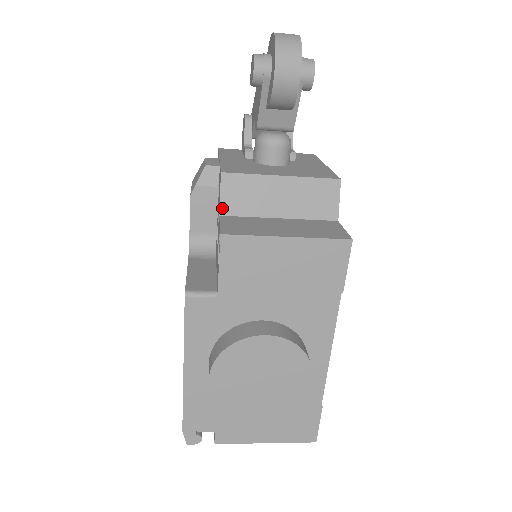
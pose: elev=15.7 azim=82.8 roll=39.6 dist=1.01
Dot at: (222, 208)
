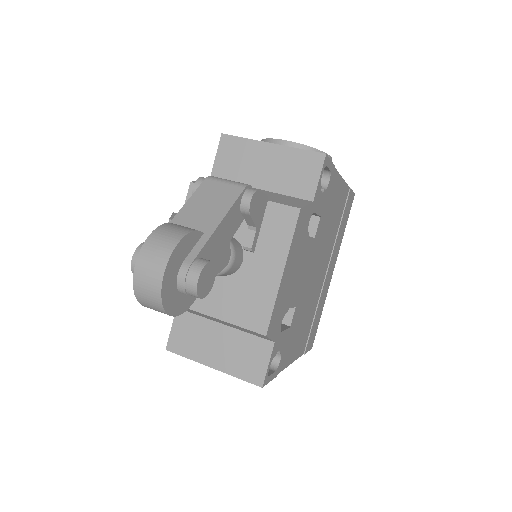
Dot at: occluded
